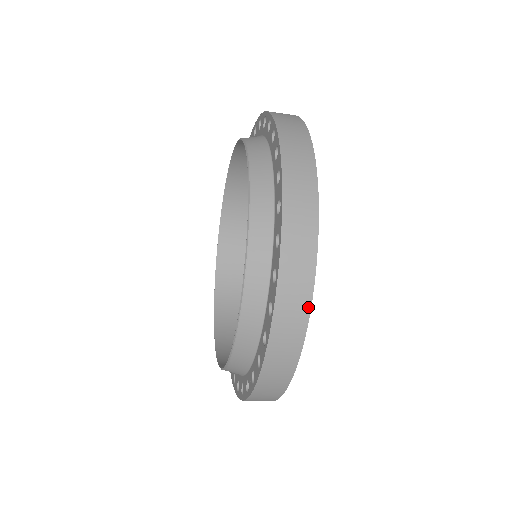
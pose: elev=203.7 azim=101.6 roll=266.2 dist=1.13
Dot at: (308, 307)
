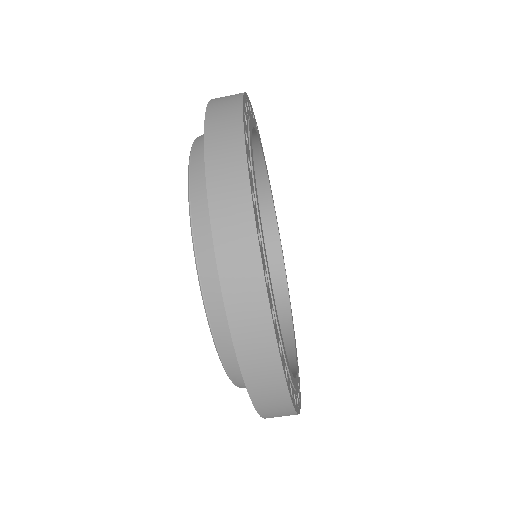
Dot at: (240, 120)
